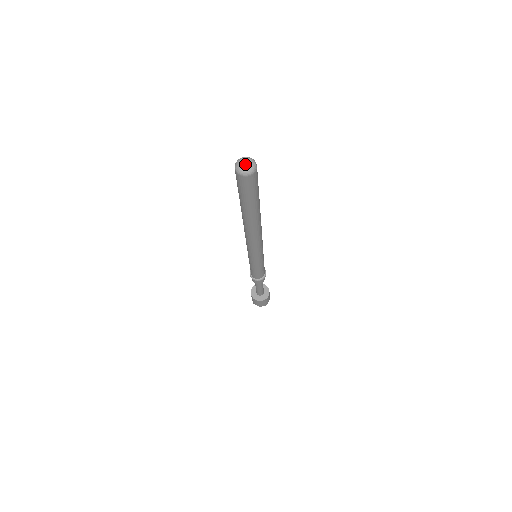
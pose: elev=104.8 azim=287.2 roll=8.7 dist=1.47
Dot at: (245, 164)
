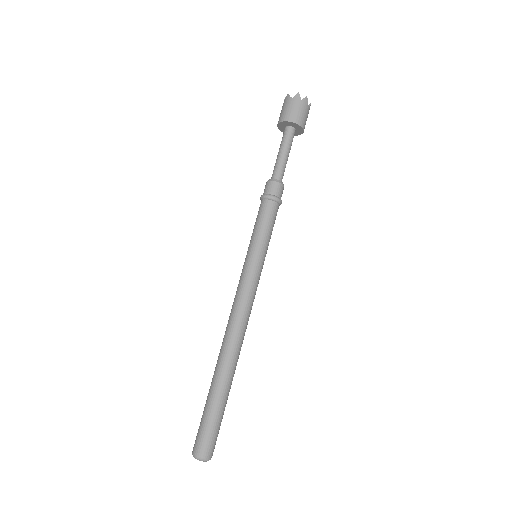
Dot at: occluded
